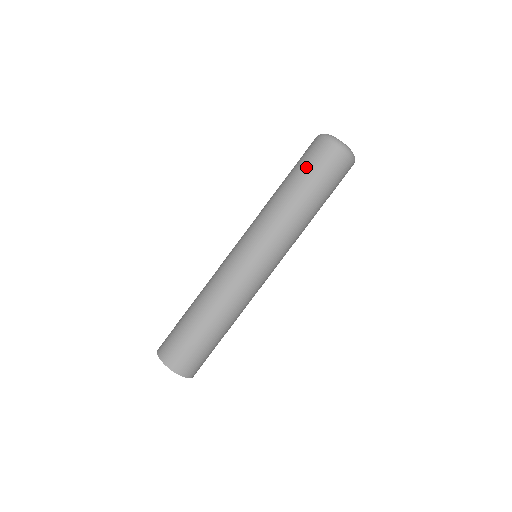
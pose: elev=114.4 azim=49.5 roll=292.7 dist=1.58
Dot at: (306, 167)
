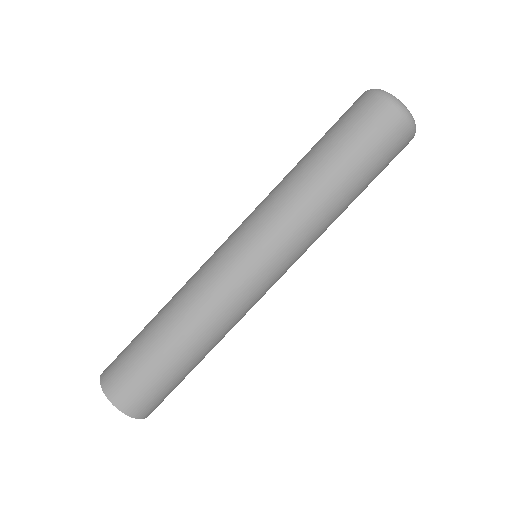
Dot at: (332, 128)
